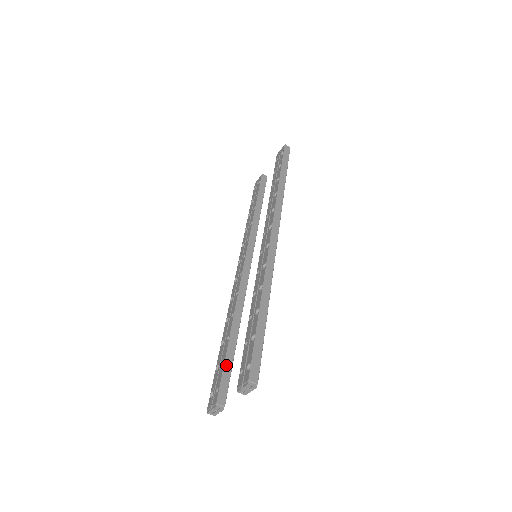
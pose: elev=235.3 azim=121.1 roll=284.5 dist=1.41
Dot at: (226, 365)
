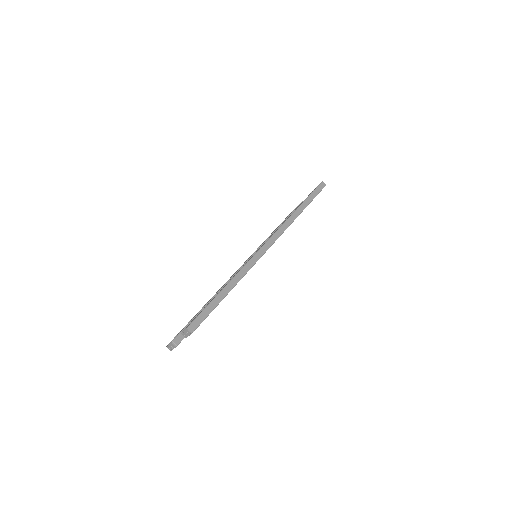
Dot at: occluded
